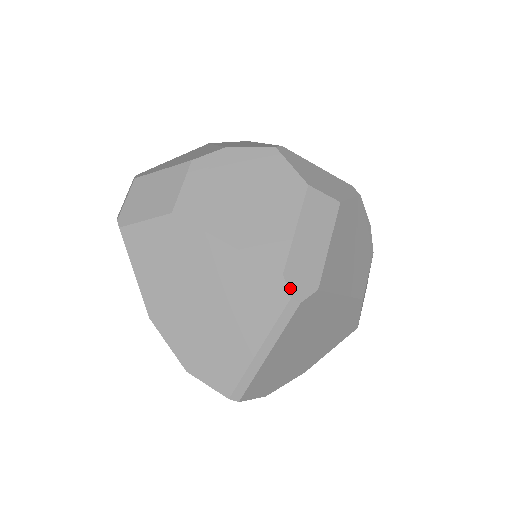
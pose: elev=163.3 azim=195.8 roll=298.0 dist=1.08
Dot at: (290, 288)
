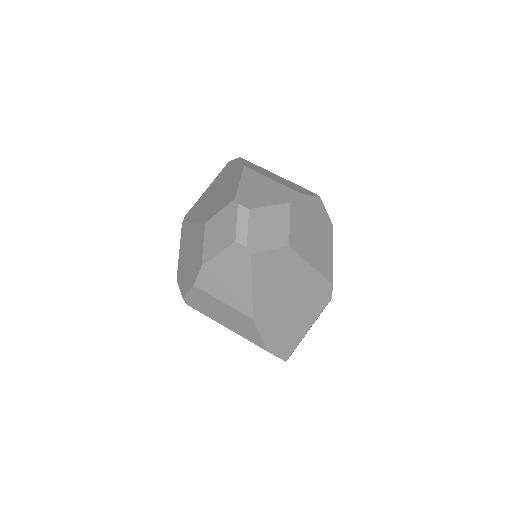
Dot at: occluded
